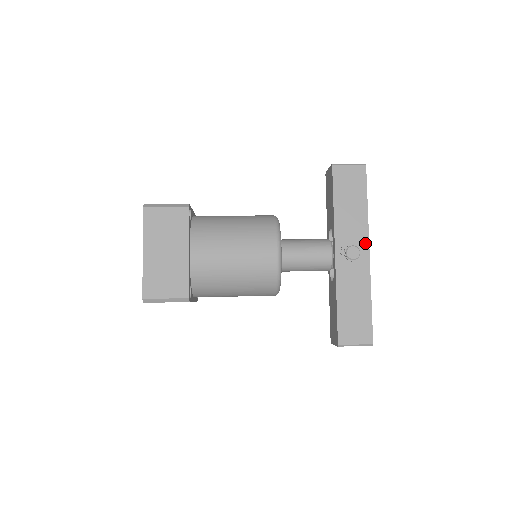
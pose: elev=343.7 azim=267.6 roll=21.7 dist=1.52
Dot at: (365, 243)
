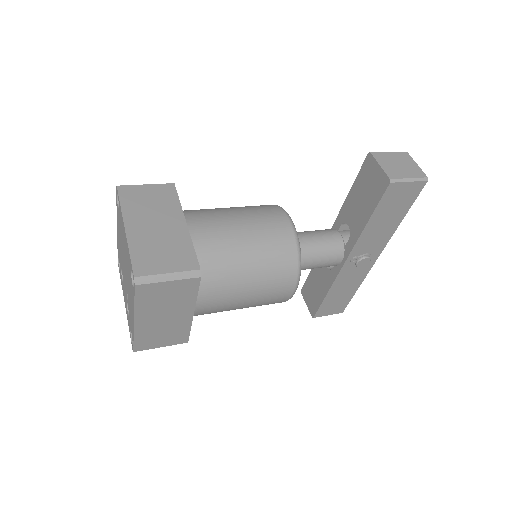
Dot at: (379, 251)
